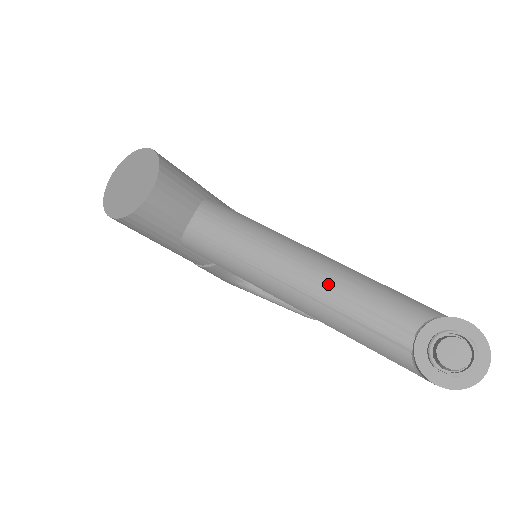
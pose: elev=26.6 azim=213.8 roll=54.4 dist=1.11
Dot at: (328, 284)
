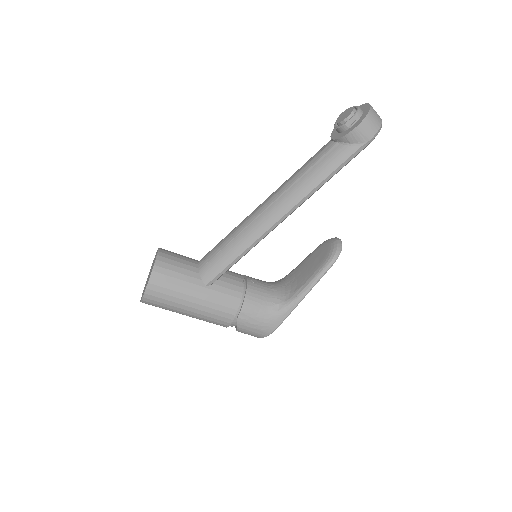
Dot at: (280, 187)
